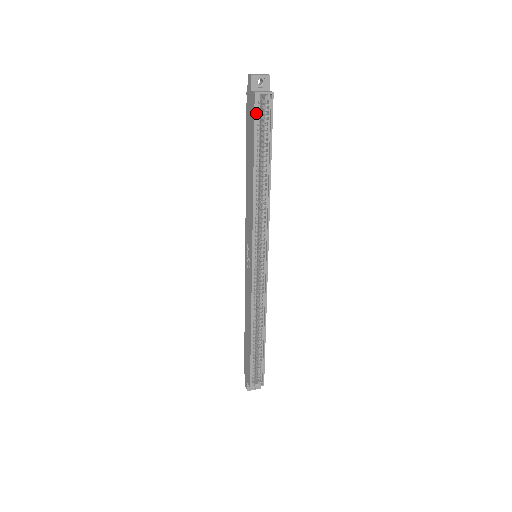
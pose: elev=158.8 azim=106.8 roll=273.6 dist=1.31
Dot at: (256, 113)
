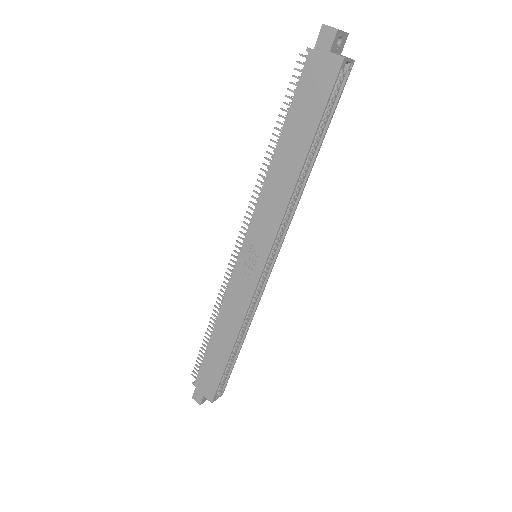
Dot at: (332, 85)
